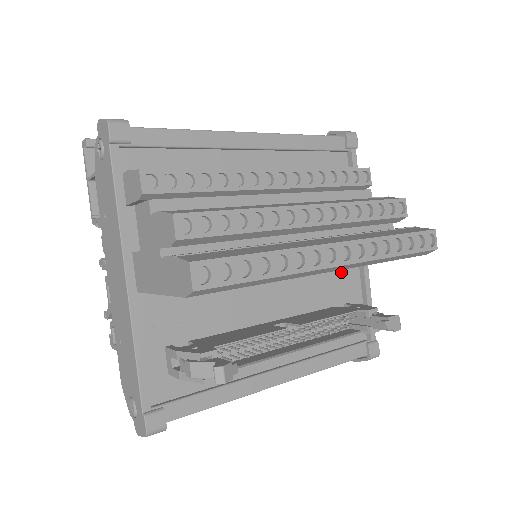
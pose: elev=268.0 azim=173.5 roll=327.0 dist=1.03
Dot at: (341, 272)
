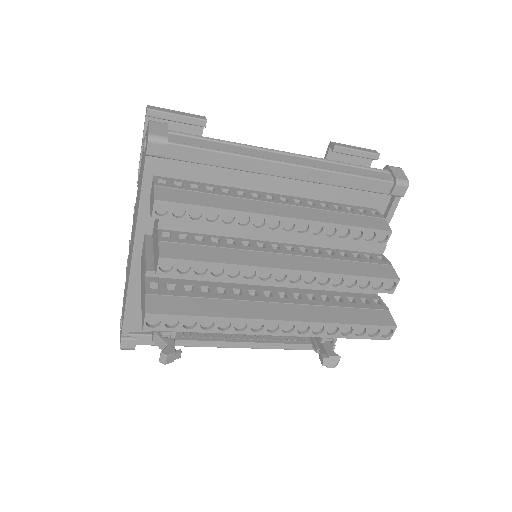
Dot at: occluded
